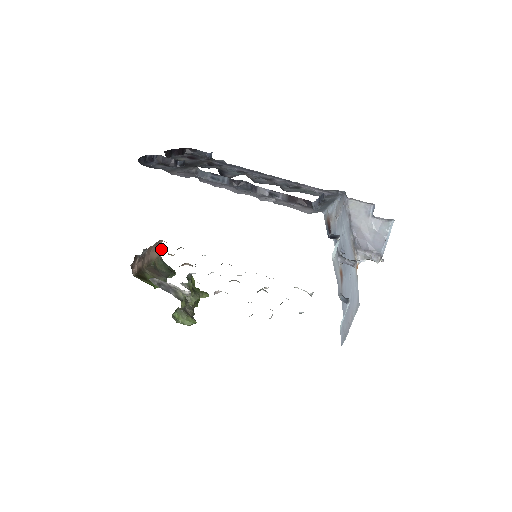
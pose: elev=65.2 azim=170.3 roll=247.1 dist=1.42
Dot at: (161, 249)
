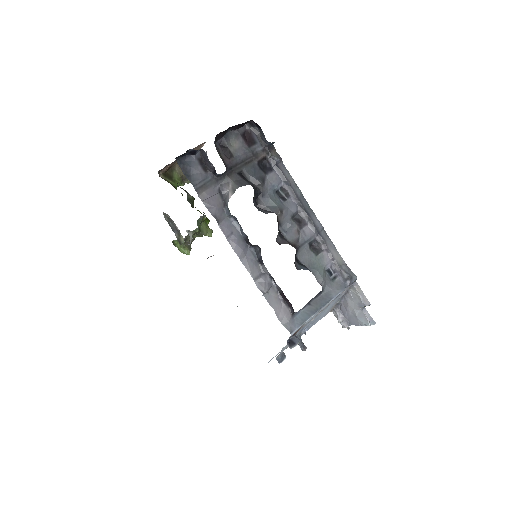
Dot at: (202, 145)
